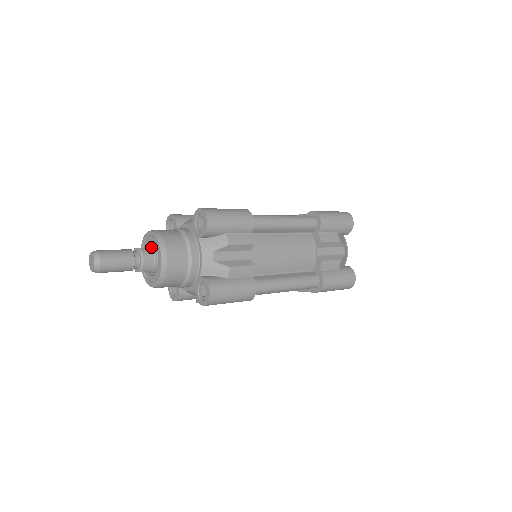
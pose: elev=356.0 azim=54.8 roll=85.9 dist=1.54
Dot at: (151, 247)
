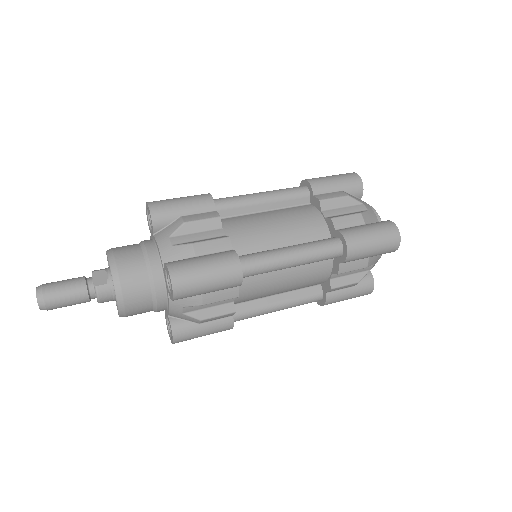
Dot at: (110, 283)
